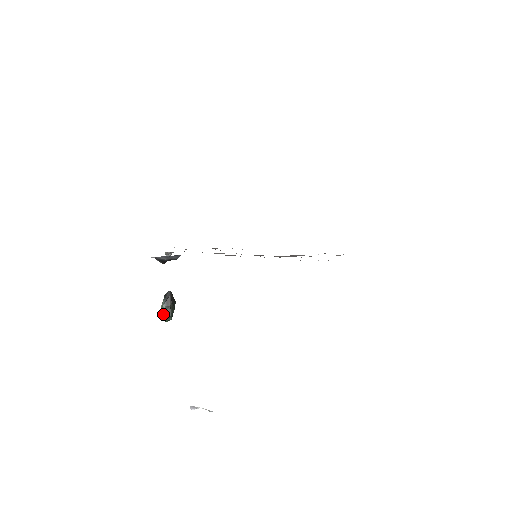
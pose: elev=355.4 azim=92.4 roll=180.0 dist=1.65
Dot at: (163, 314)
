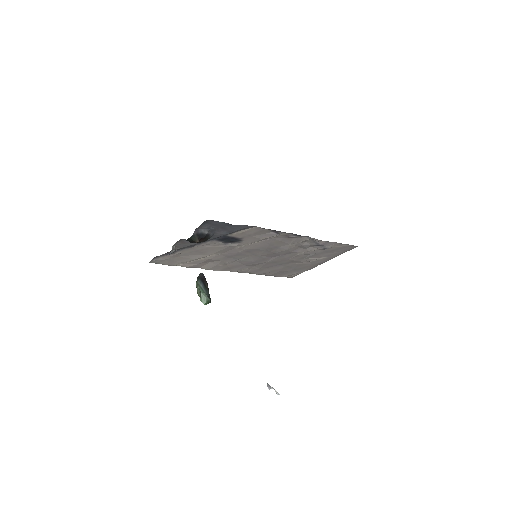
Dot at: (204, 294)
